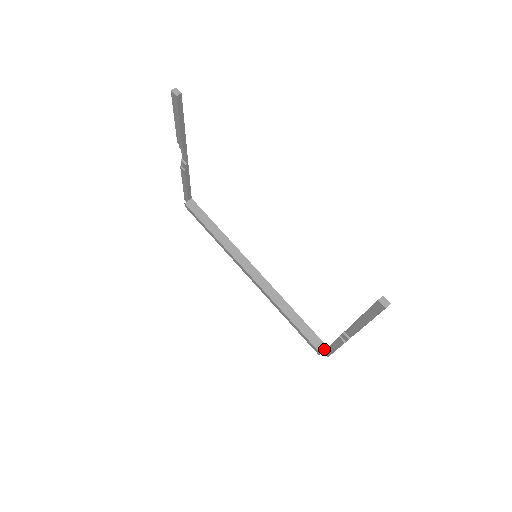
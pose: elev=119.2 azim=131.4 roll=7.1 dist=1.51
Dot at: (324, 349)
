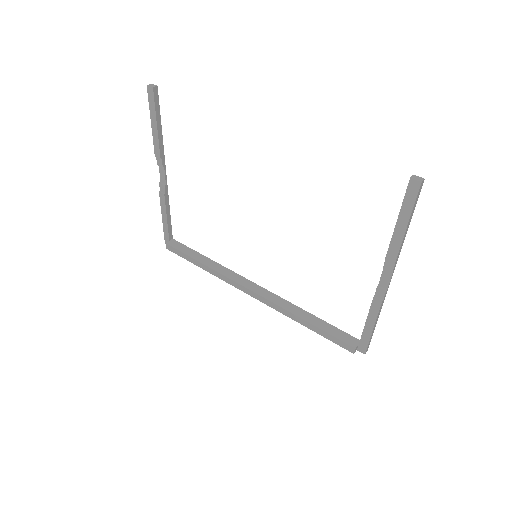
Dot at: (358, 343)
